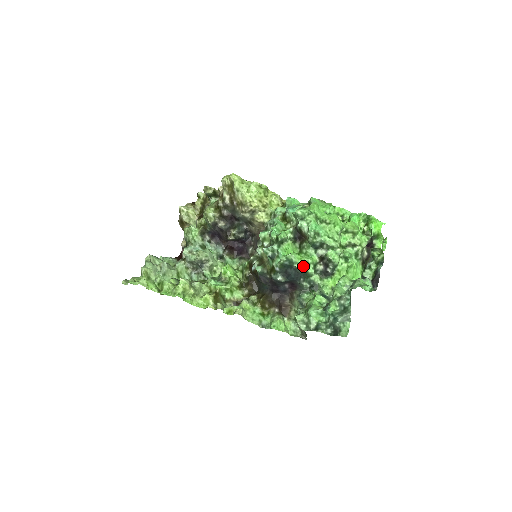
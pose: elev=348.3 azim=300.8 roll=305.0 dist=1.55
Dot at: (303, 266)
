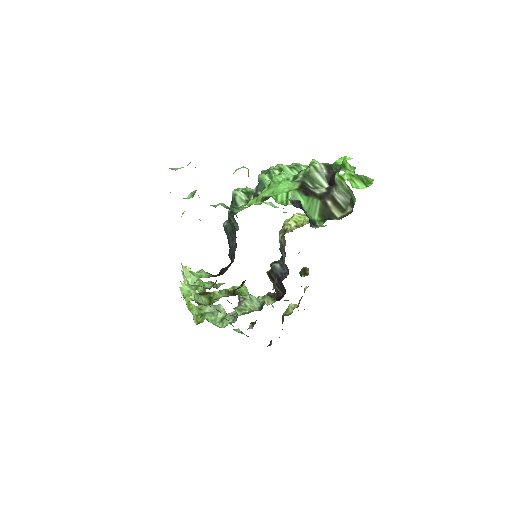
Dot at: occluded
